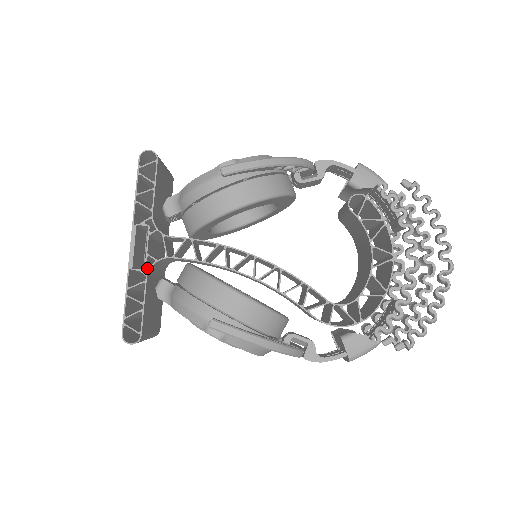
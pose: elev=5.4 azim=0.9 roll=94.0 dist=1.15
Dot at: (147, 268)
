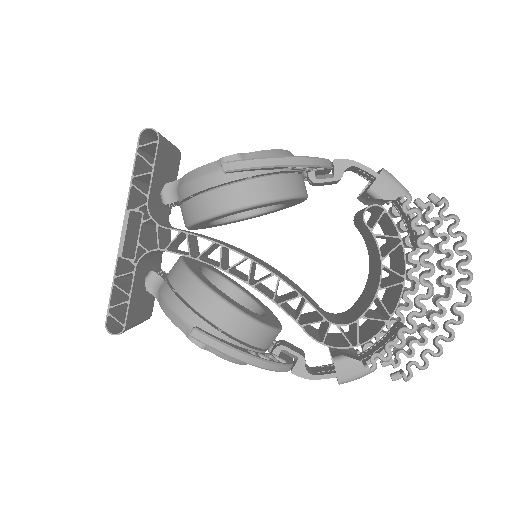
Dot at: (138, 257)
